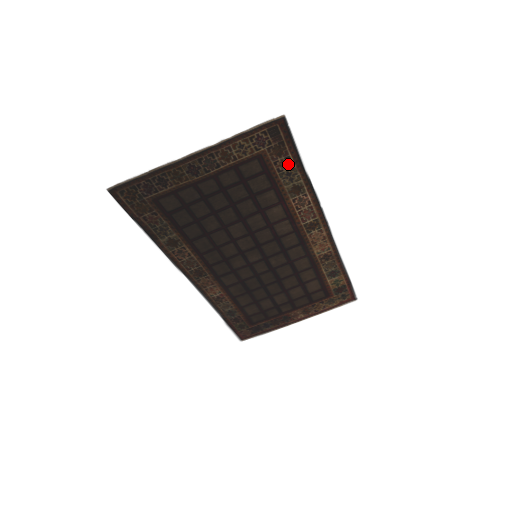
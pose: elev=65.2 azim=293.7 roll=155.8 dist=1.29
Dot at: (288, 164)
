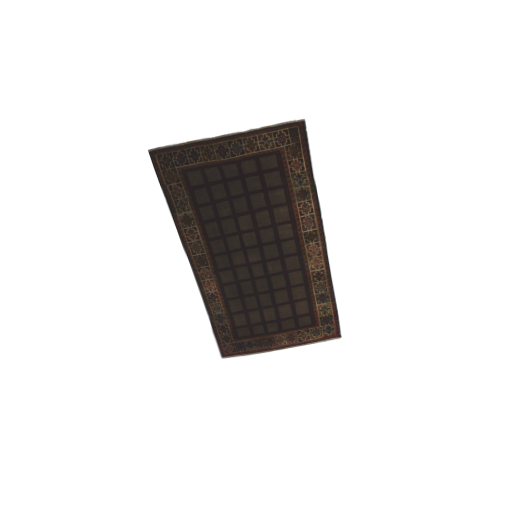
Dot at: (300, 166)
